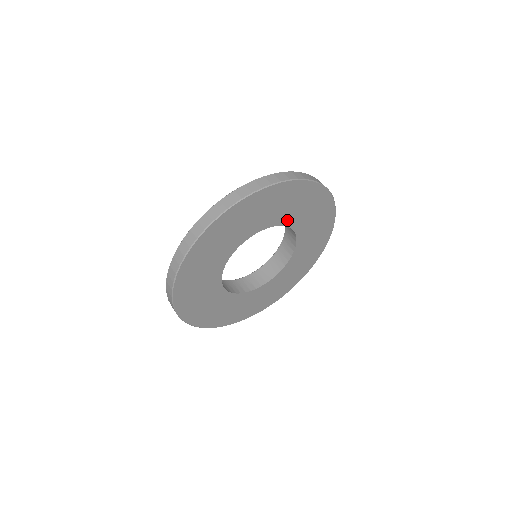
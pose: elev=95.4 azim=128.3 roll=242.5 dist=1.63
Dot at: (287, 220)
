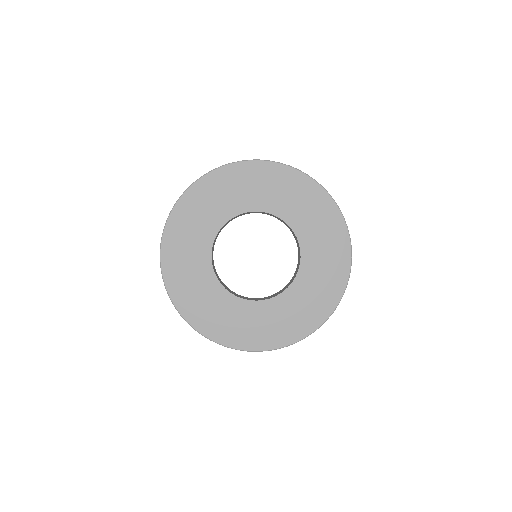
Dot at: (298, 227)
